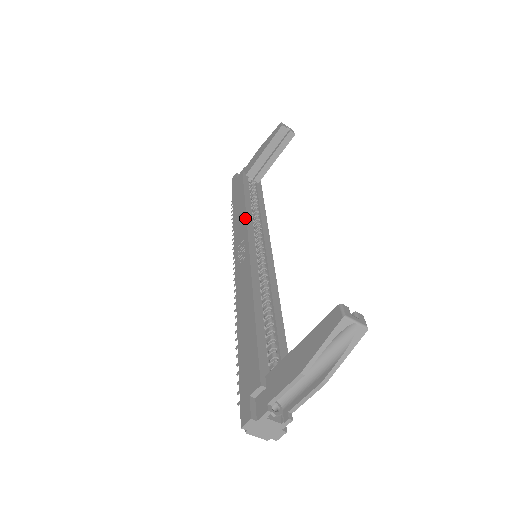
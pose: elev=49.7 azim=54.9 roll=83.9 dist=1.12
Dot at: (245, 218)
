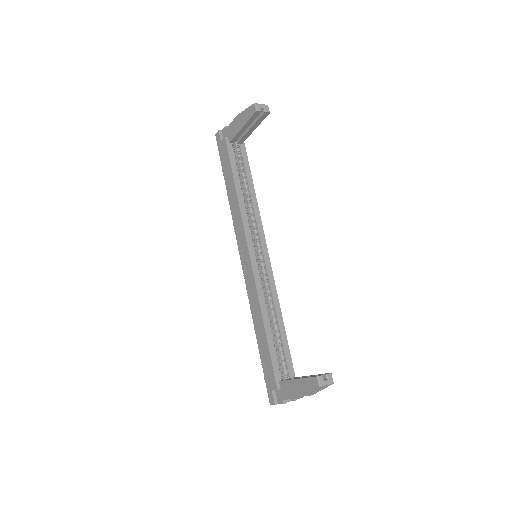
Dot at: (241, 218)
